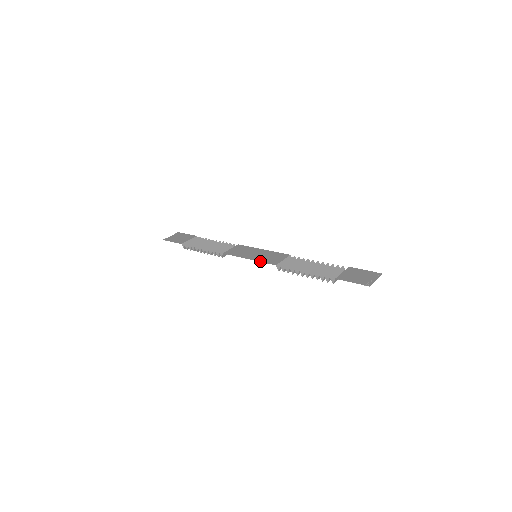
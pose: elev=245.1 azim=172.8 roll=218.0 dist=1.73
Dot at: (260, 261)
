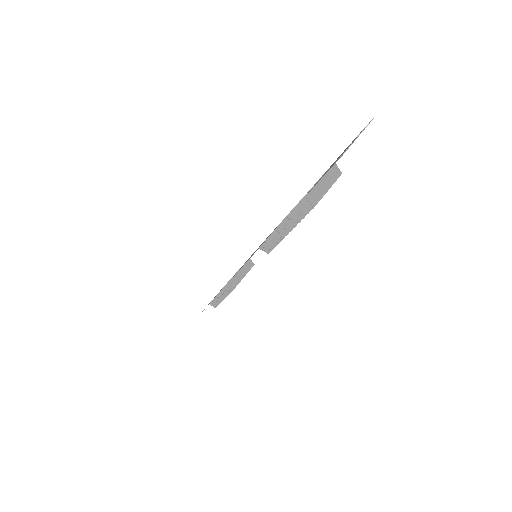
Dot at: occluded
